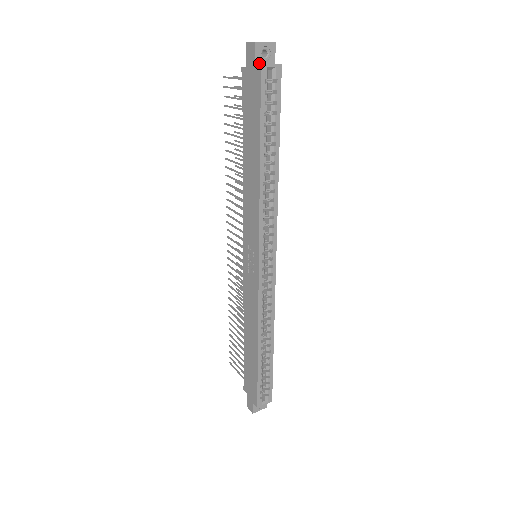
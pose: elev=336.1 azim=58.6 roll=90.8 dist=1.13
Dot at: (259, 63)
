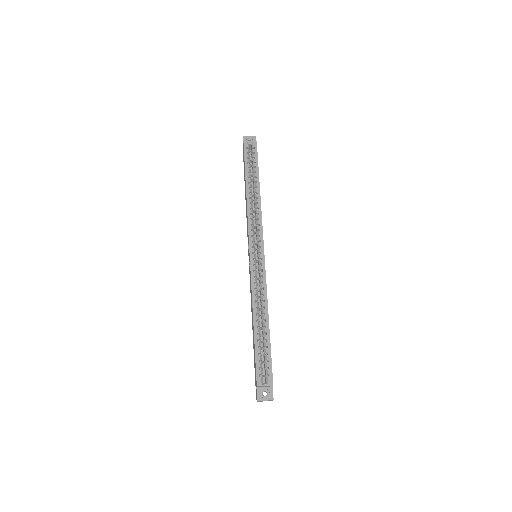
Dot at: occluded
